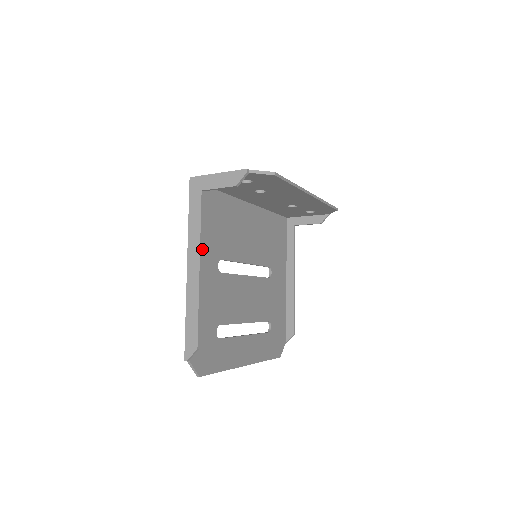
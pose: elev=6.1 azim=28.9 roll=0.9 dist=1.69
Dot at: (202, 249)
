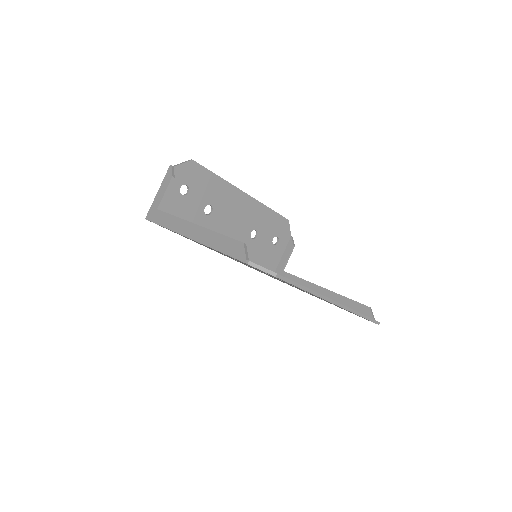
Dot at: occluded
